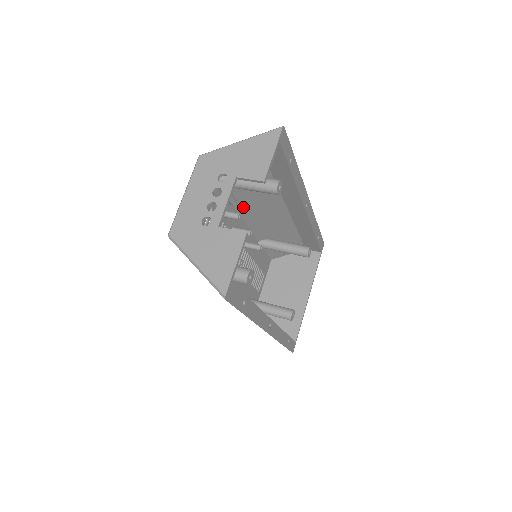
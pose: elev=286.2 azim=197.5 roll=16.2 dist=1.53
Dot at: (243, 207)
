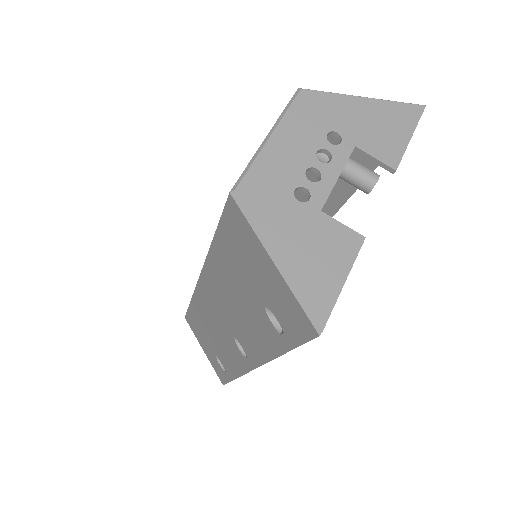
Dot at: occluded
